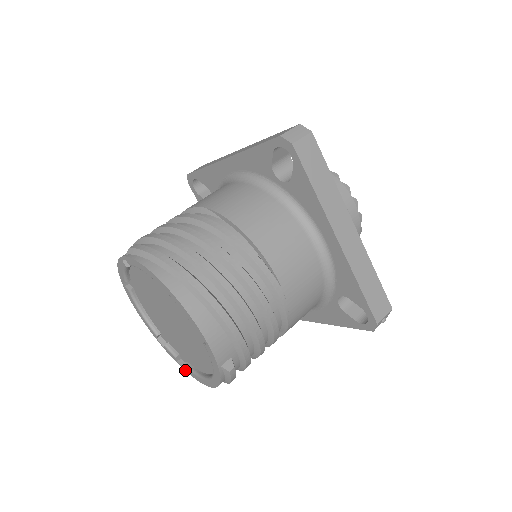
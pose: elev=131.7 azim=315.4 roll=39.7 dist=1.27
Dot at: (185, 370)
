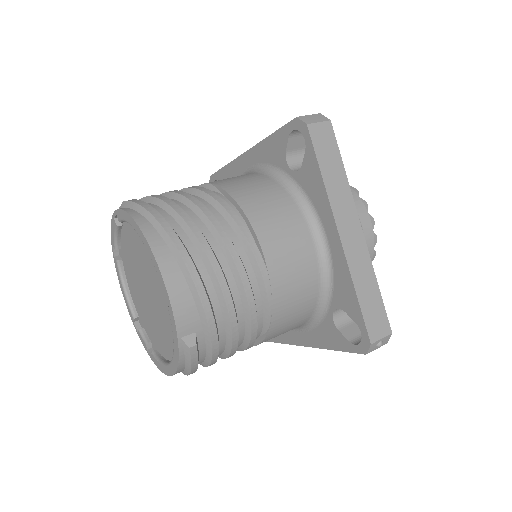
Dot at: (152, 360)
